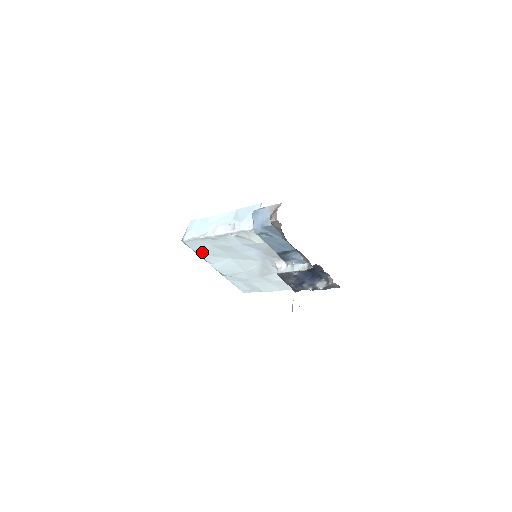
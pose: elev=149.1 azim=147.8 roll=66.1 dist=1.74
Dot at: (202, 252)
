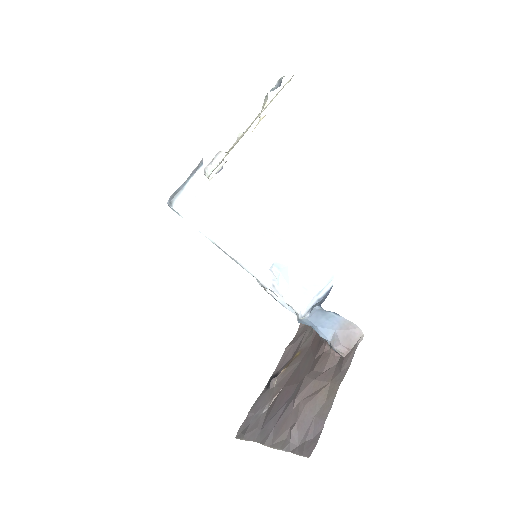
Dot at: occluded
